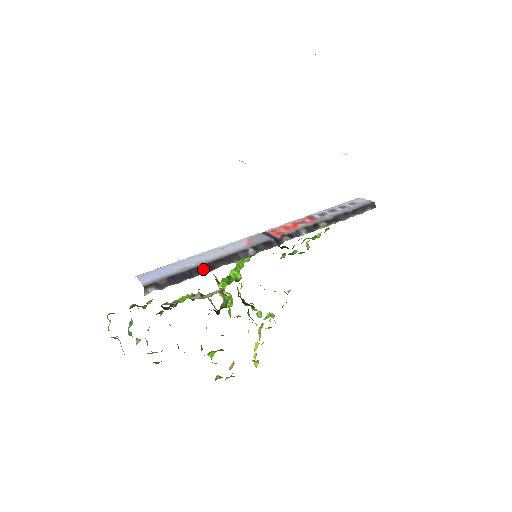
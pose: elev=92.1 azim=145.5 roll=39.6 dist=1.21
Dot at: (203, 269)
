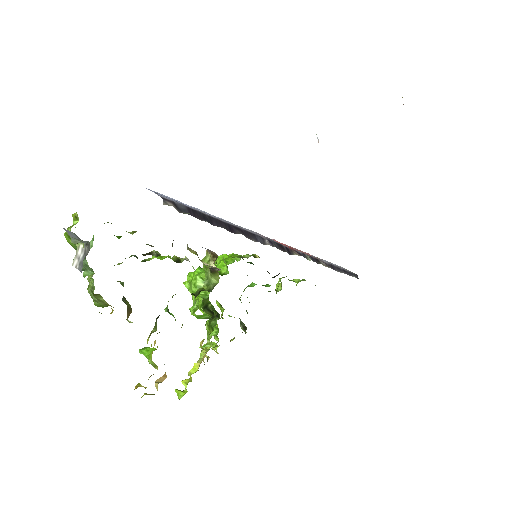
Dot at: (224, 225)
